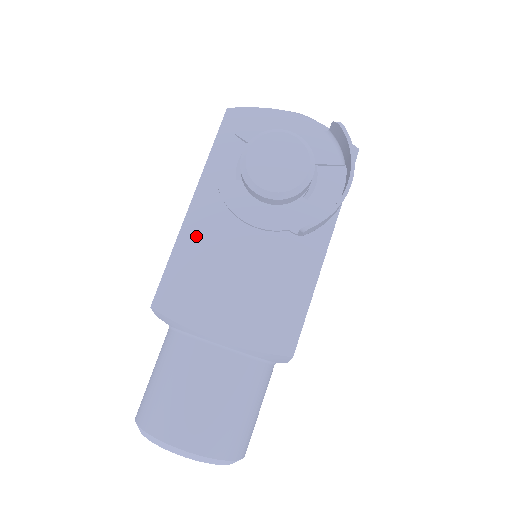
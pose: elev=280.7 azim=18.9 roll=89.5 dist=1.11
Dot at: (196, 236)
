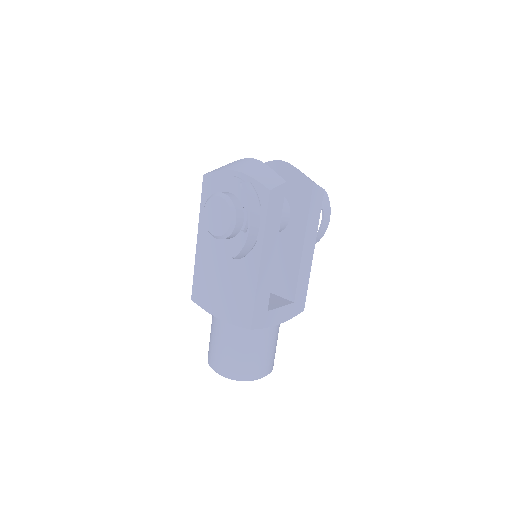
Dot at: (202, 259)
